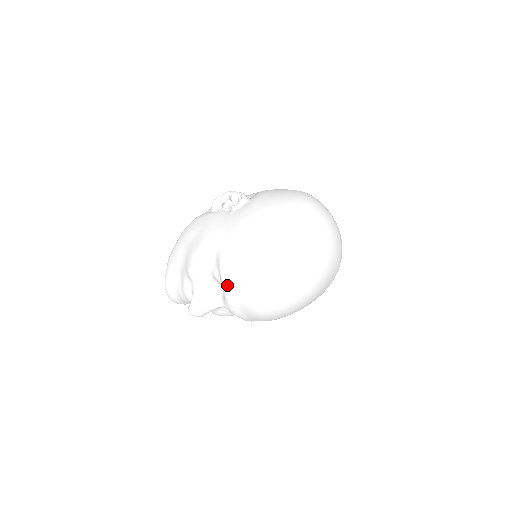
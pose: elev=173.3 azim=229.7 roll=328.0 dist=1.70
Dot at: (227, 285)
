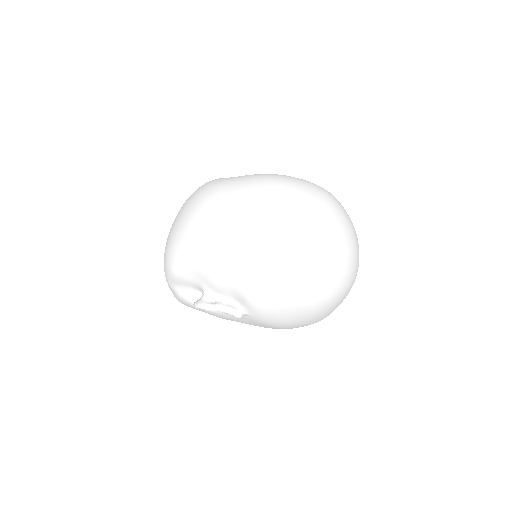
Dot at: occluded
